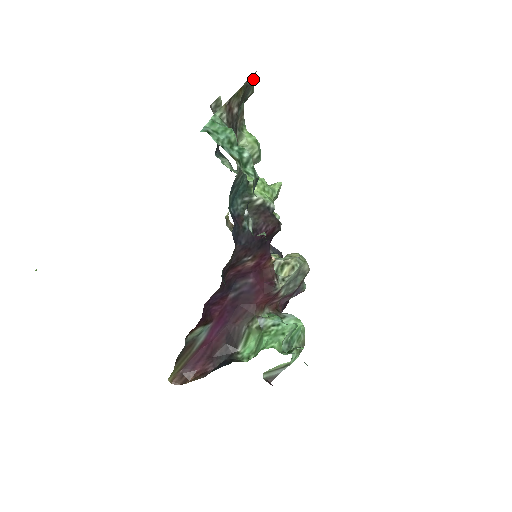
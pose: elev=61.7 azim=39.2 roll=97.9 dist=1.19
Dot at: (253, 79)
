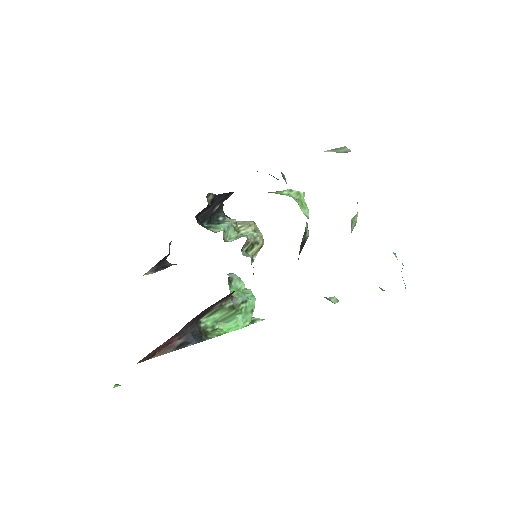
Dot at: occluded
